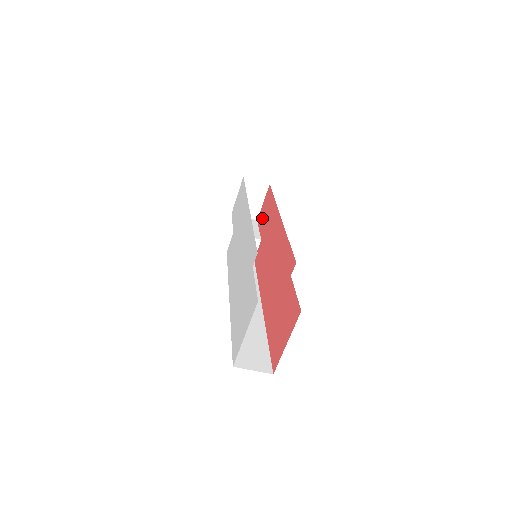
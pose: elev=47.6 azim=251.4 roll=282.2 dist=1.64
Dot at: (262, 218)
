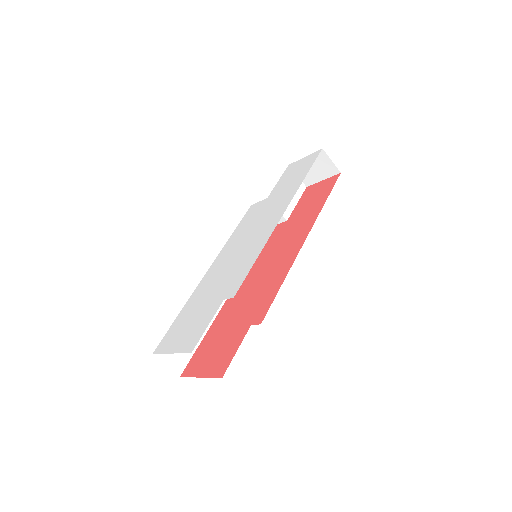
Dot at: (307, 197)
